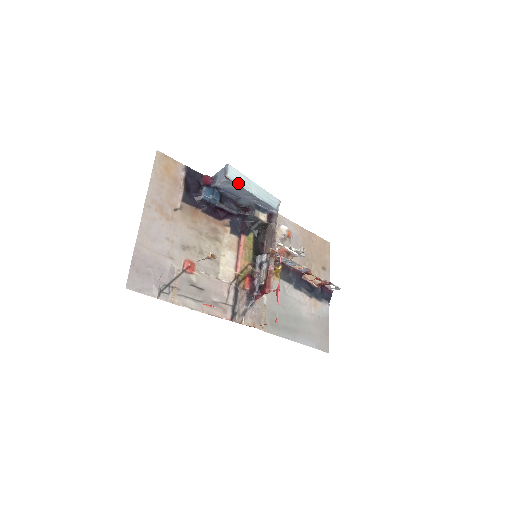
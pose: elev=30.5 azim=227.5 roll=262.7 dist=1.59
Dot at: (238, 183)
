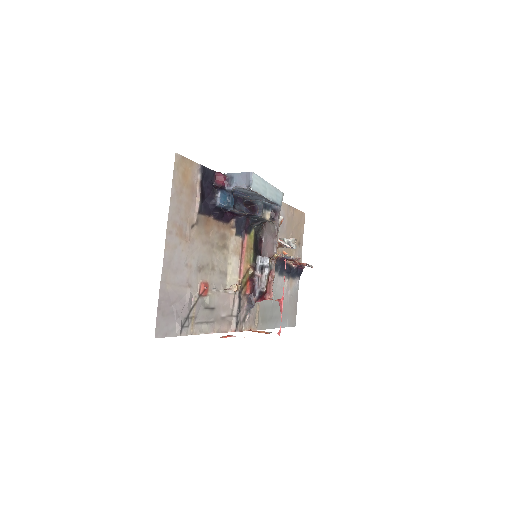
Dot at: (258, 192)
